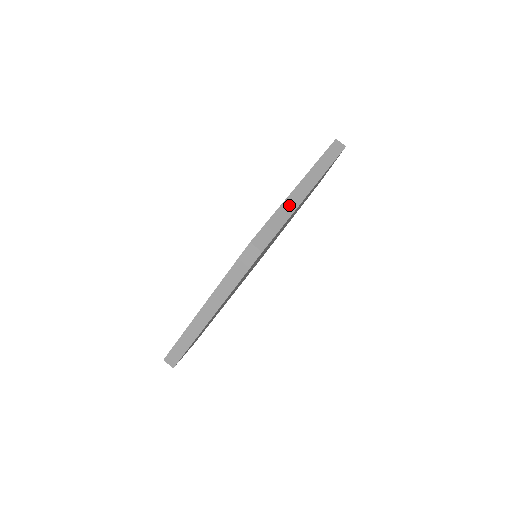
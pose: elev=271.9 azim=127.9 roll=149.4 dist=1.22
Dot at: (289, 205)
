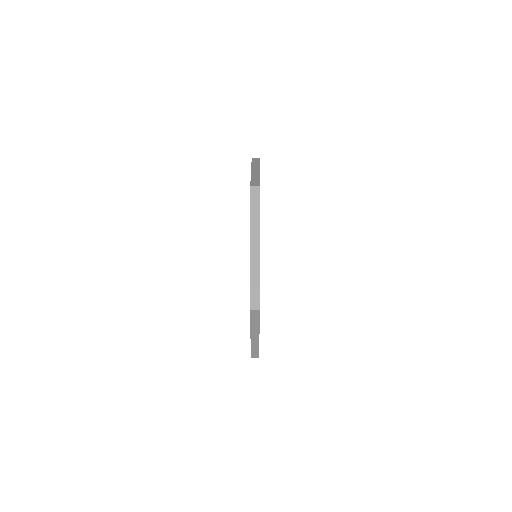
Dot at: occluded
